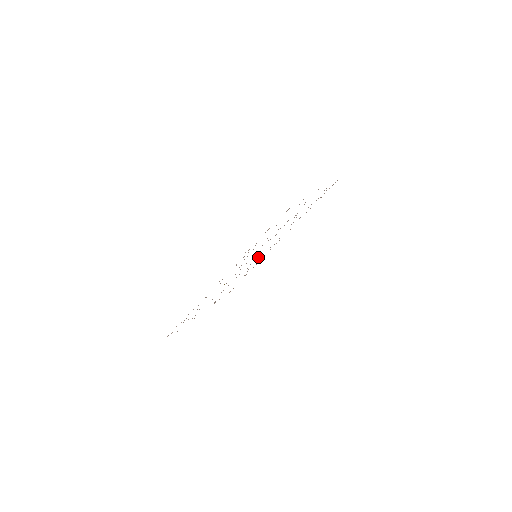
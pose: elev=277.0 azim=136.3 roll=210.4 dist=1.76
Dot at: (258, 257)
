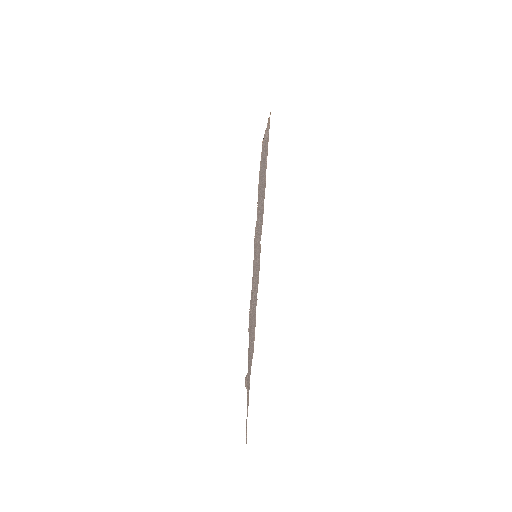
Dot at: occluded
